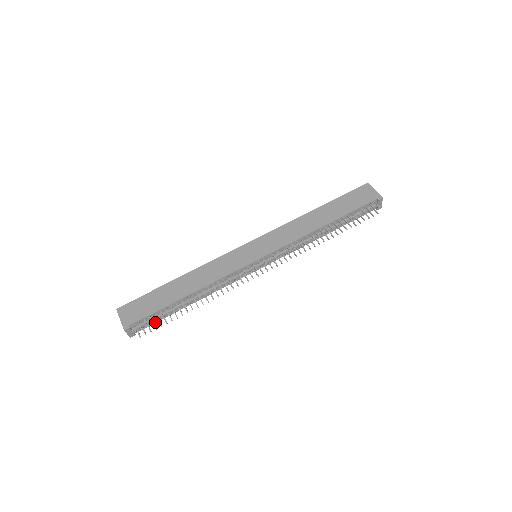
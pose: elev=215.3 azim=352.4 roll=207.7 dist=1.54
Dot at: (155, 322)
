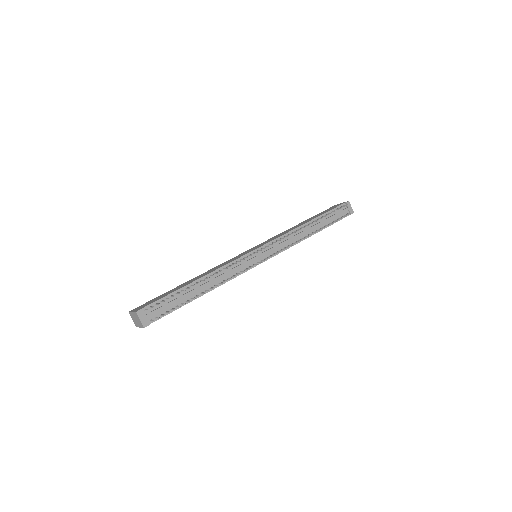
Dot at: (168, 313)
